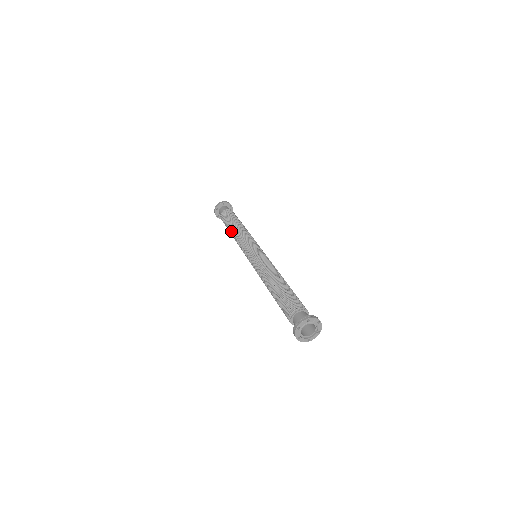
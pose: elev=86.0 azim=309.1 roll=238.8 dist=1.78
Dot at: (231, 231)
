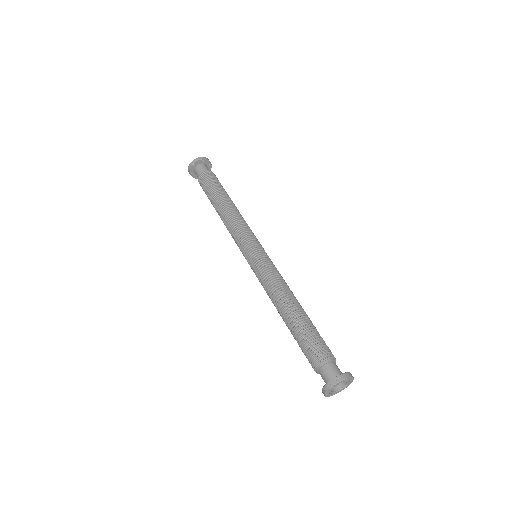
Dot at: occluded
